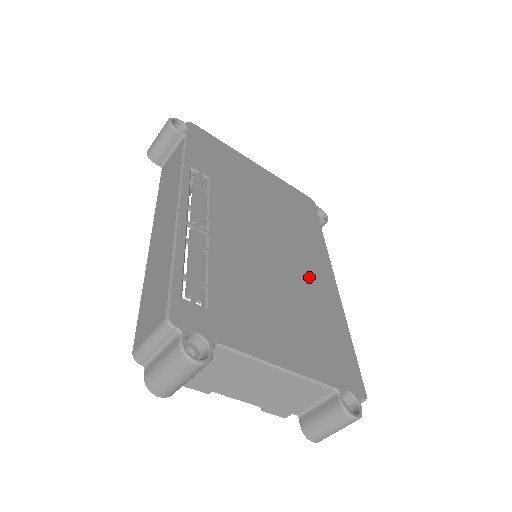
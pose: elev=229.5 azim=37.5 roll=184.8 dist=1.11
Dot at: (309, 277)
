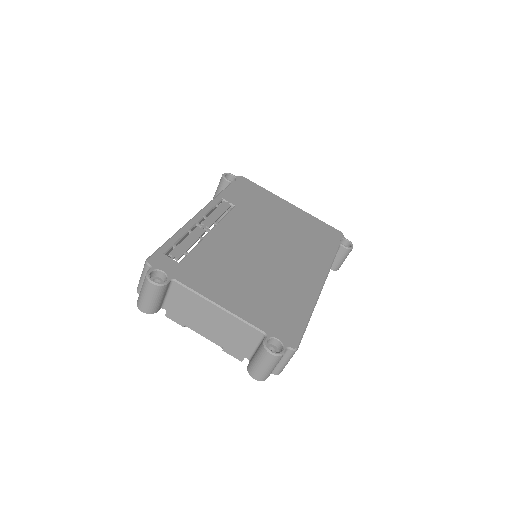
Dot at: (293, 273)
